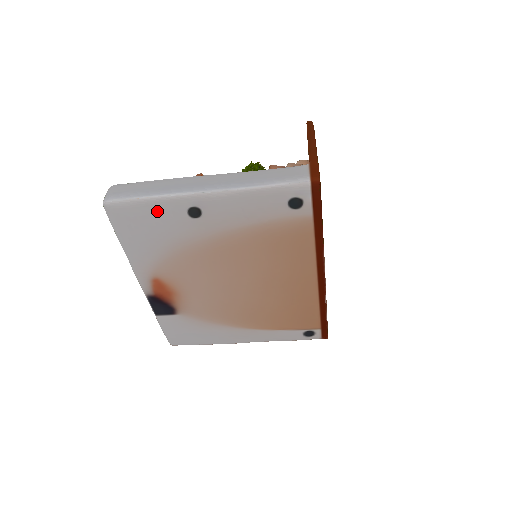
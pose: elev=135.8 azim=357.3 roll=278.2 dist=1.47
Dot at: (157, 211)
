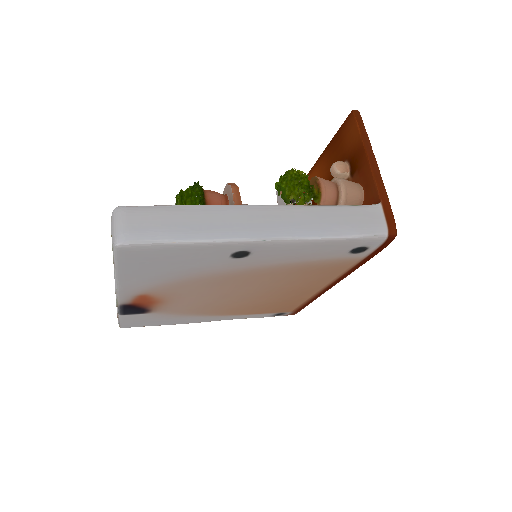
Dot at: (192, 253)
